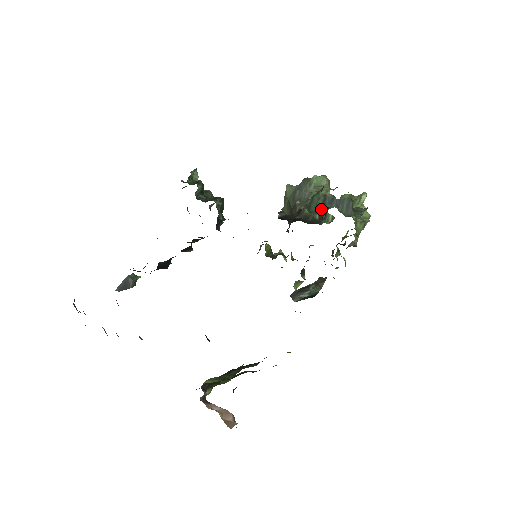
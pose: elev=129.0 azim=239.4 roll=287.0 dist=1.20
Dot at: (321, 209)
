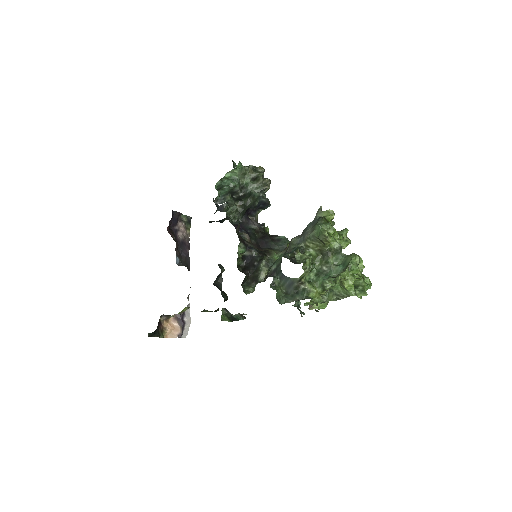
Dot at: (271, 271)
